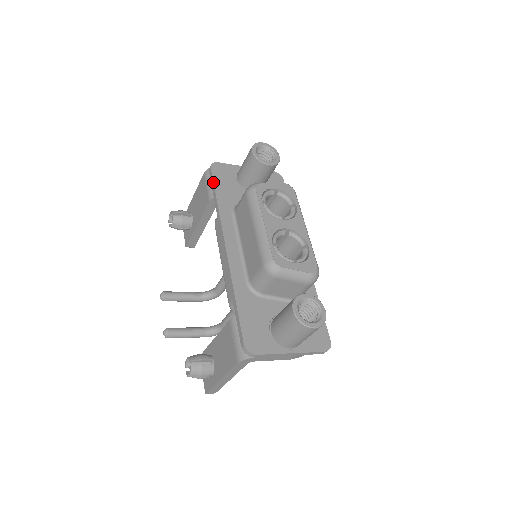
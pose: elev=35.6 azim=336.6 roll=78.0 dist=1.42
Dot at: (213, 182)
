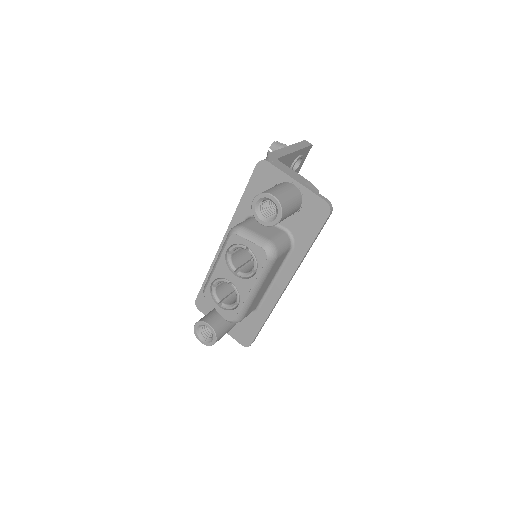
Dot at: occluded
